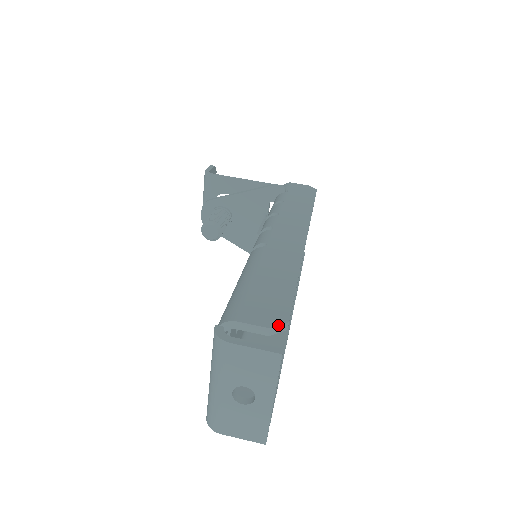
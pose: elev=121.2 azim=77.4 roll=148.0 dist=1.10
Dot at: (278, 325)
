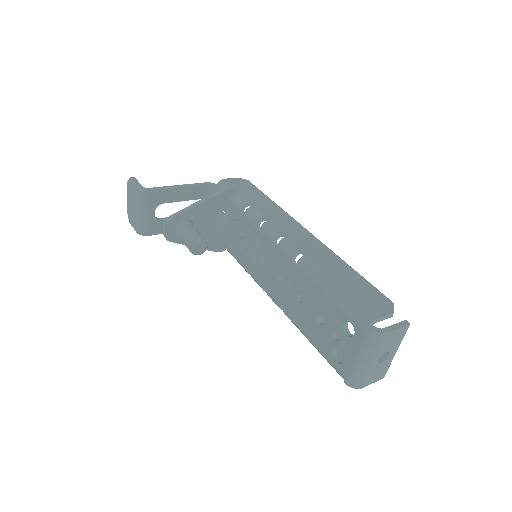
Dot at: occluded
